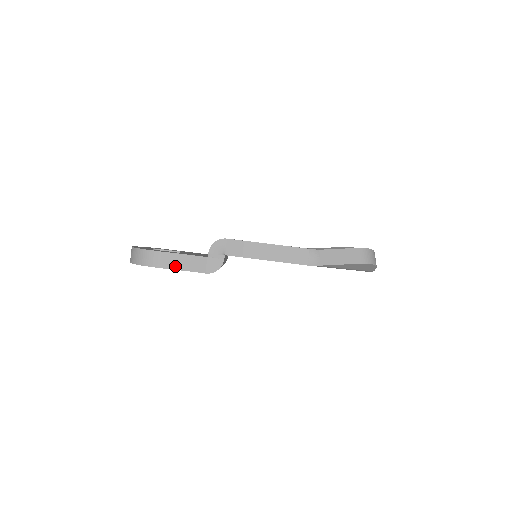
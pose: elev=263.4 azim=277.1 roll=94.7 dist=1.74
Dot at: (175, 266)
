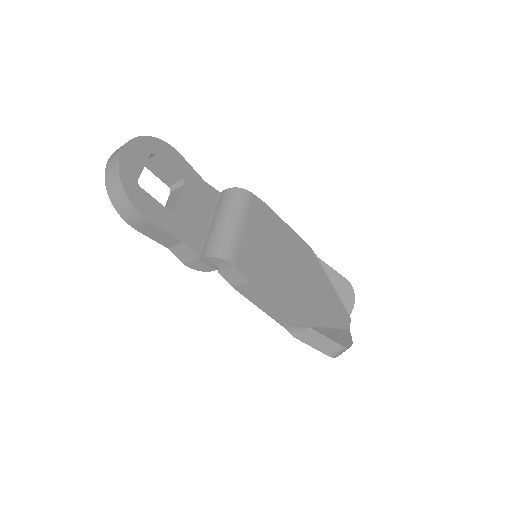
Dot at: (155, 238)
